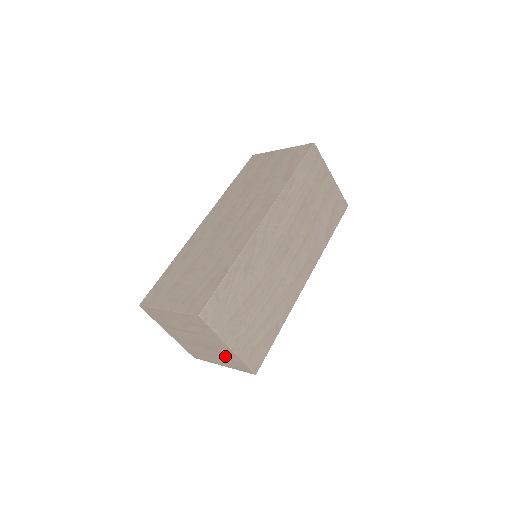
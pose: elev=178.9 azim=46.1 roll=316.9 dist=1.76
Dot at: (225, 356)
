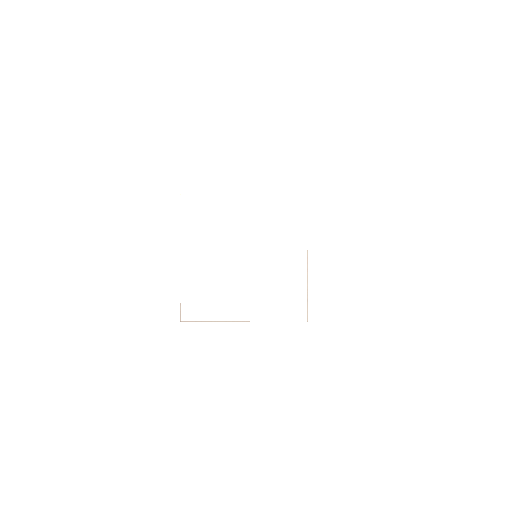
Dot at: (277, 287)
